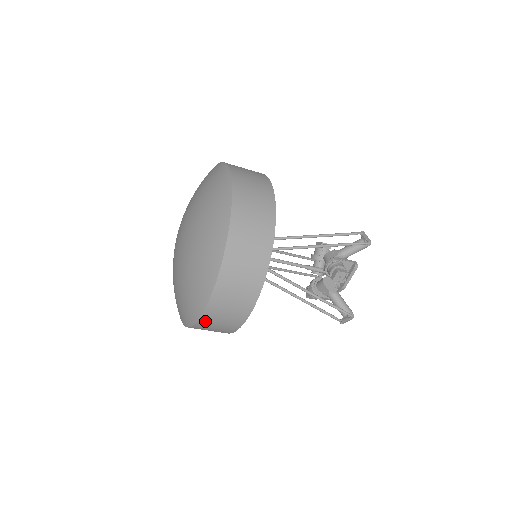
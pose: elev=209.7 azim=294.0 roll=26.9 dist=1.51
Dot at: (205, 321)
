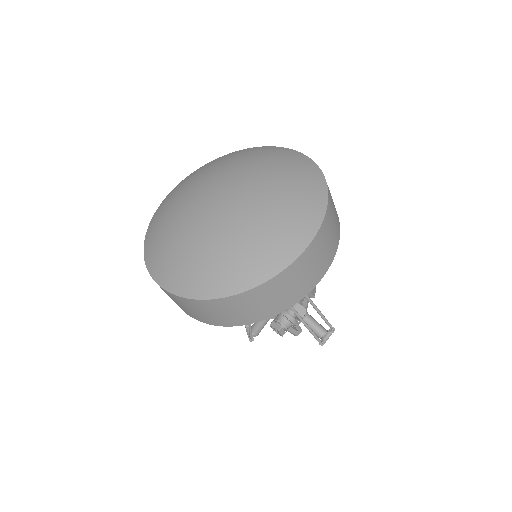
Dot at: (314, 246)
